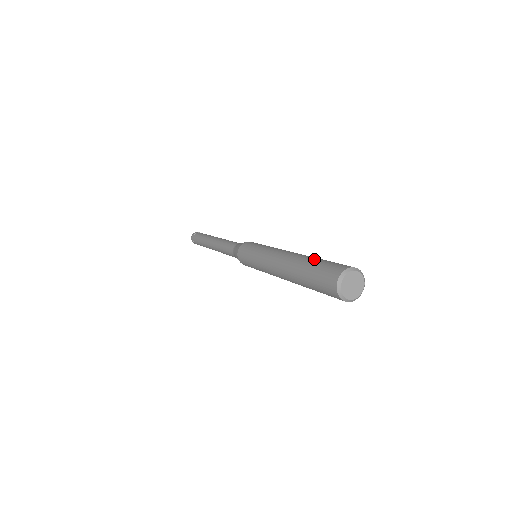
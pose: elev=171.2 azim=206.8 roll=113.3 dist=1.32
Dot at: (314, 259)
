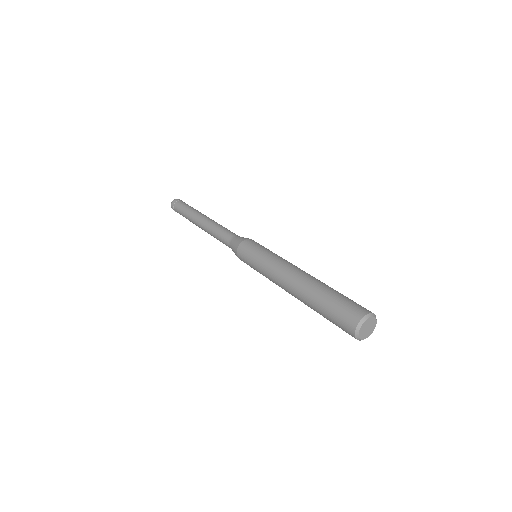
Dot at: (322, 297)
